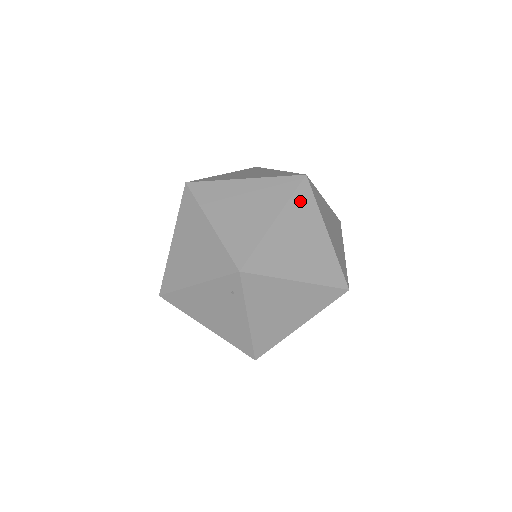
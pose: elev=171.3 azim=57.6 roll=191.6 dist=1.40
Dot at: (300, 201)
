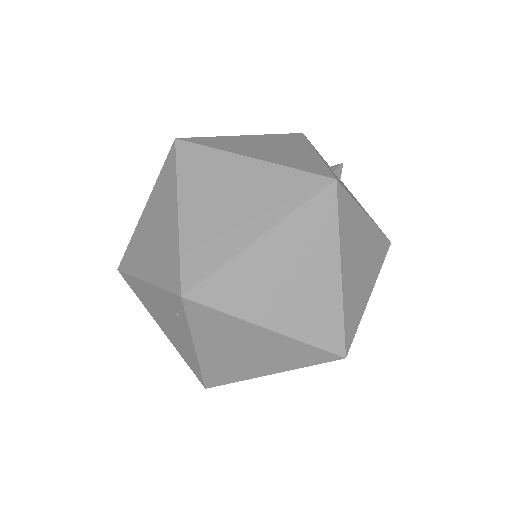
Dot at: (312, 217)
